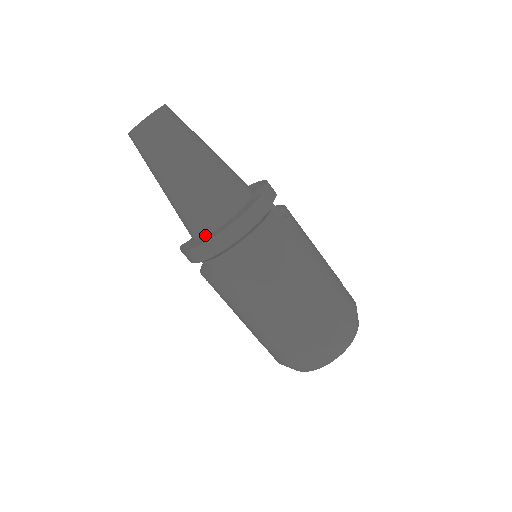
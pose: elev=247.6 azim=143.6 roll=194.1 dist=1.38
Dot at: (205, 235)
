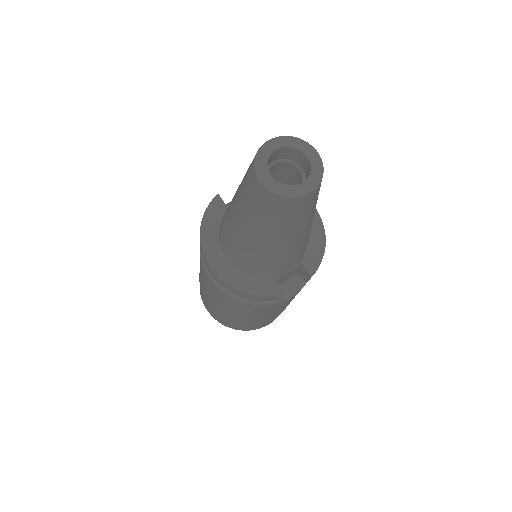
Dot at: (222, 246)
